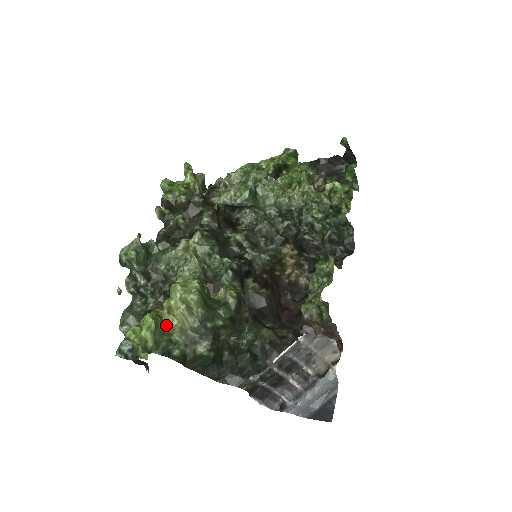
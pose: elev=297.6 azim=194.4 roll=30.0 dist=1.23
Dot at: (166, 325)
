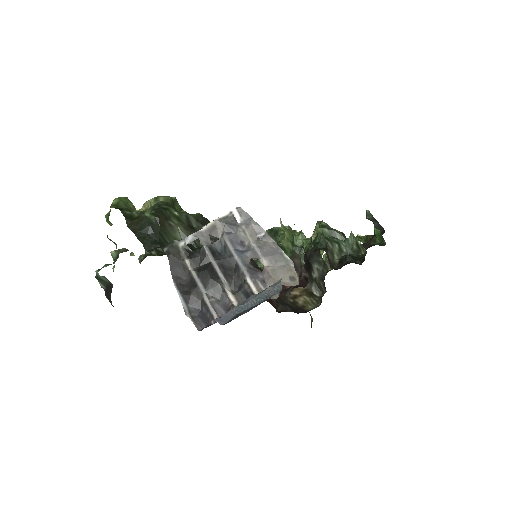
Dot at: occluded
